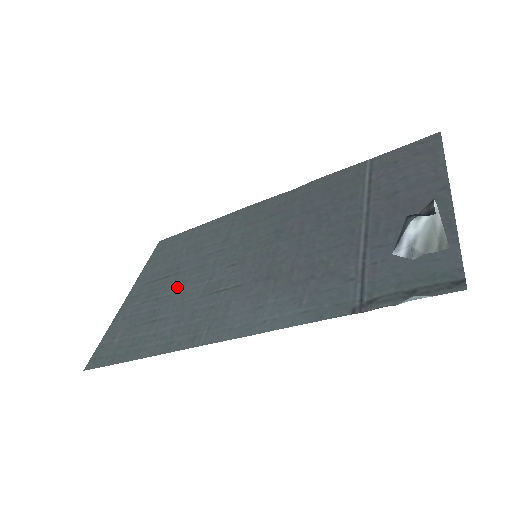
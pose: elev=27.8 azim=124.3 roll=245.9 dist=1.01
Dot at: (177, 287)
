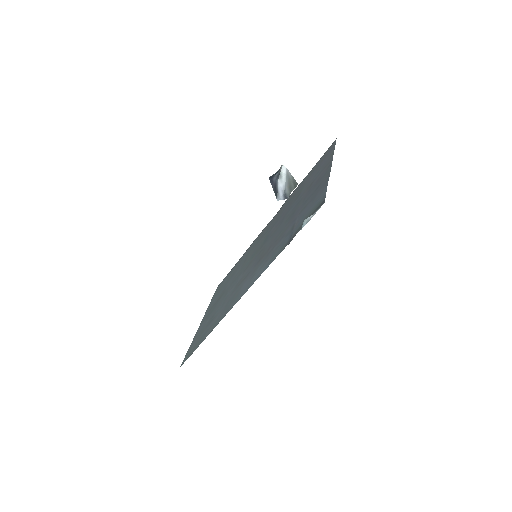
Dot at: (222, 299)
